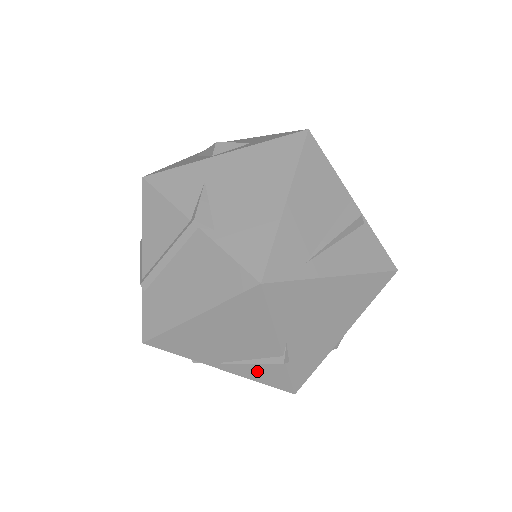
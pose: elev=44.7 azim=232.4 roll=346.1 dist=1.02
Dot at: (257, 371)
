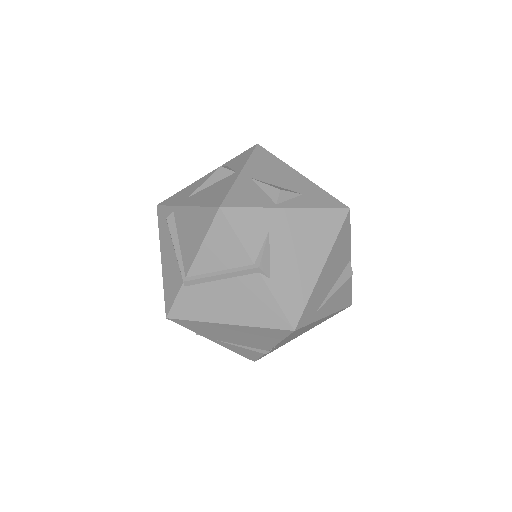
Dot at: (241, 350)
